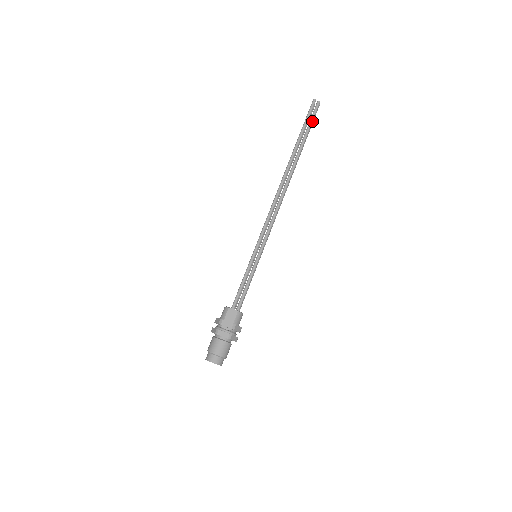
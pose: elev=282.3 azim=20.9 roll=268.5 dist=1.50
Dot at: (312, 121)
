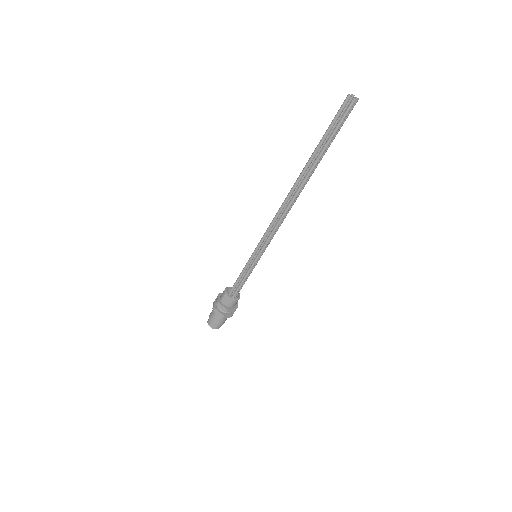
Dot at: (339, 125)
